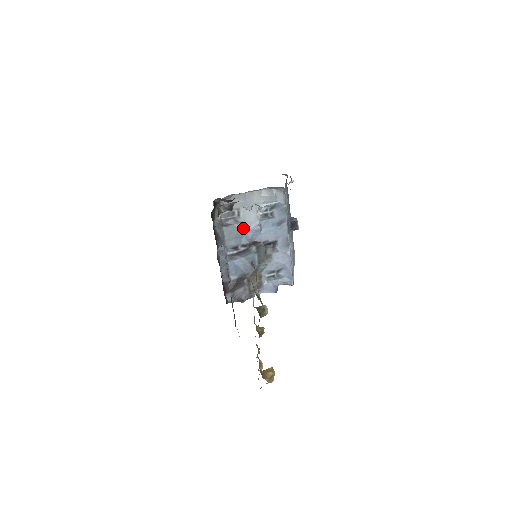
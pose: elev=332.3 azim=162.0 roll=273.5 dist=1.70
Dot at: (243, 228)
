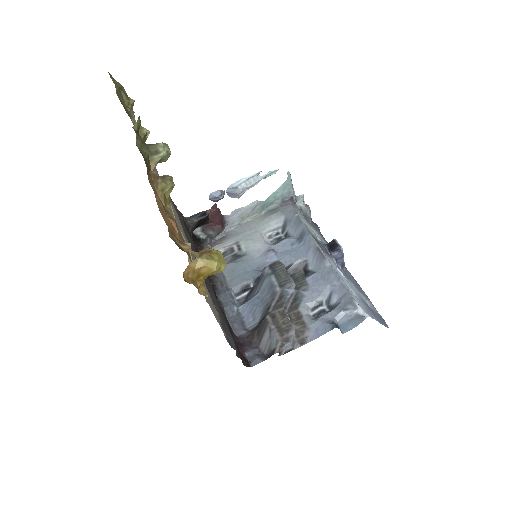
Dot at: (249, 260)
